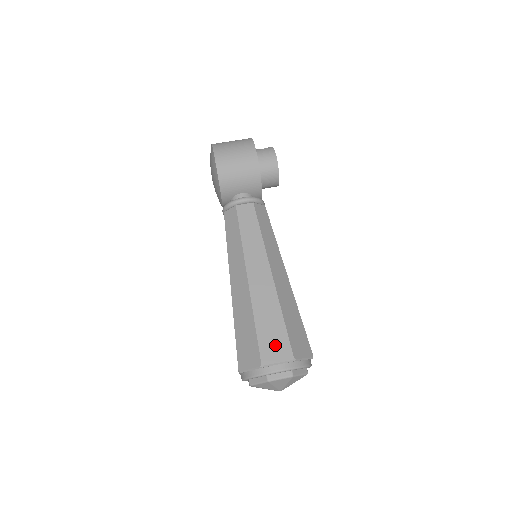
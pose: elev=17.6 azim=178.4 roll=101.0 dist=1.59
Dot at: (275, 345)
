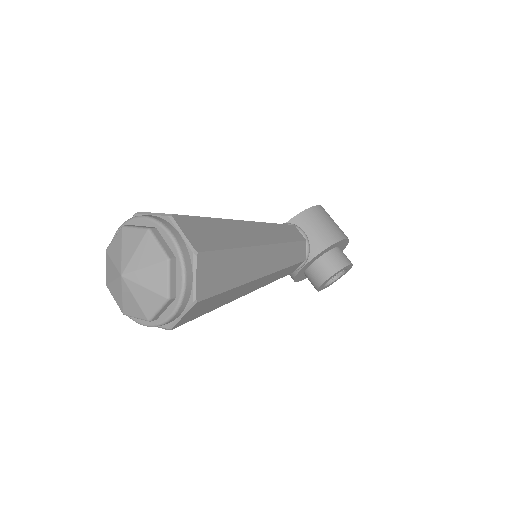
Dot at: (201, 233)
